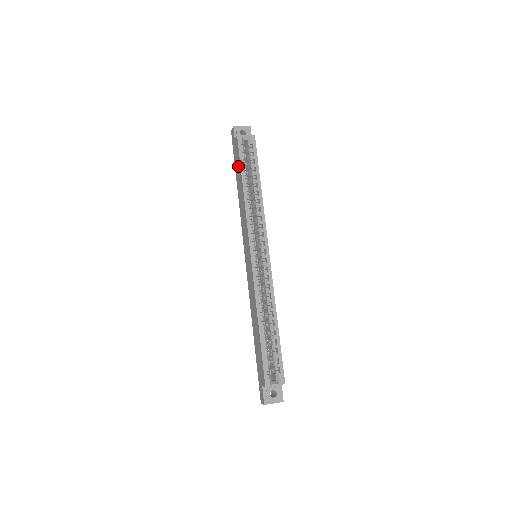
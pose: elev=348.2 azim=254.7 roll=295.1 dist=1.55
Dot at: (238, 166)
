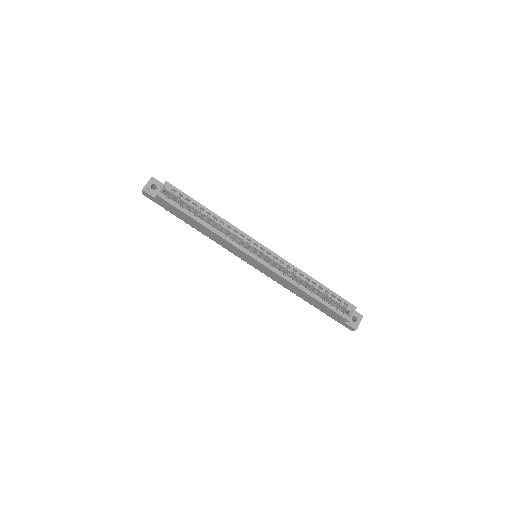
Dot at: (180, 214)
